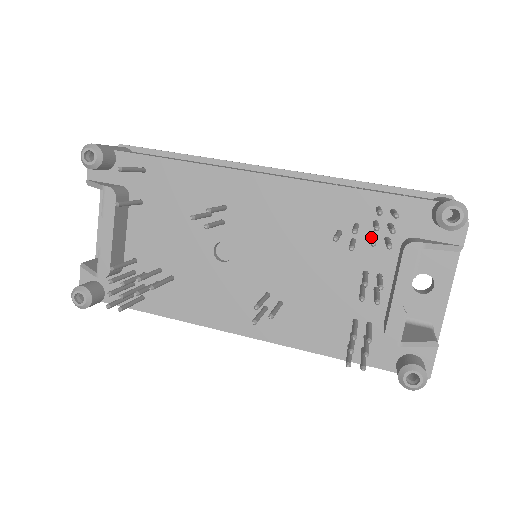
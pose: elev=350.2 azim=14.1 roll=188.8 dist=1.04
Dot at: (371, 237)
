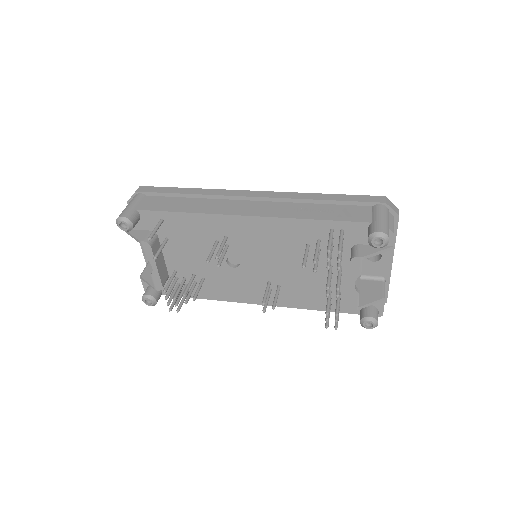
Dot at: occluded
